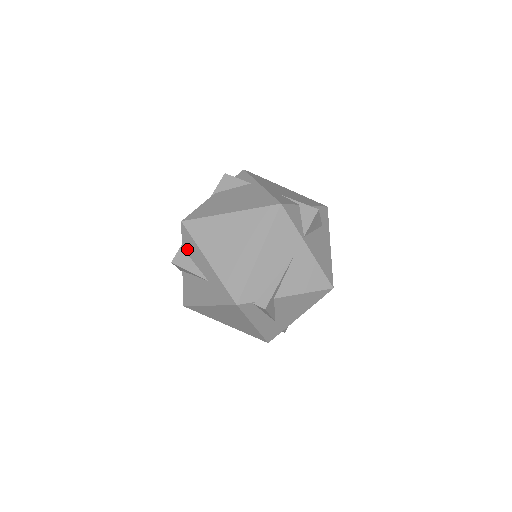
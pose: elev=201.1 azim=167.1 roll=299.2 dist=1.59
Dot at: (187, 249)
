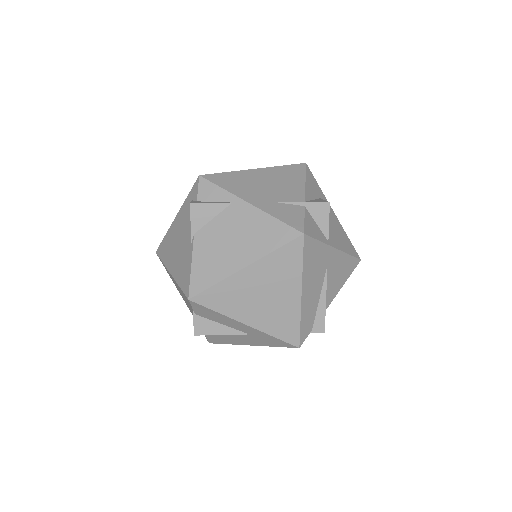
Dot at: (206, 316)
